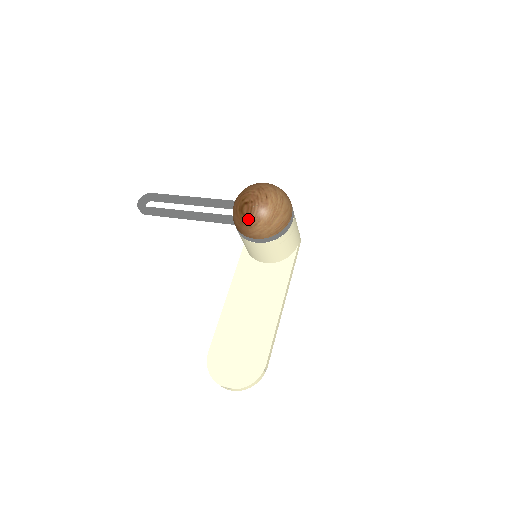
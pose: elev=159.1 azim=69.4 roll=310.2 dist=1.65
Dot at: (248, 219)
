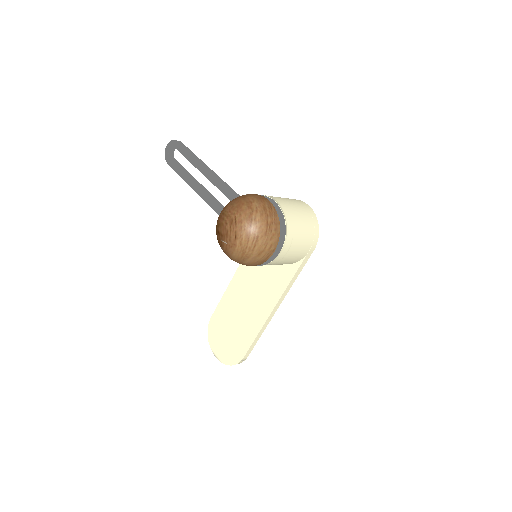
Dot at: (221, 248)
